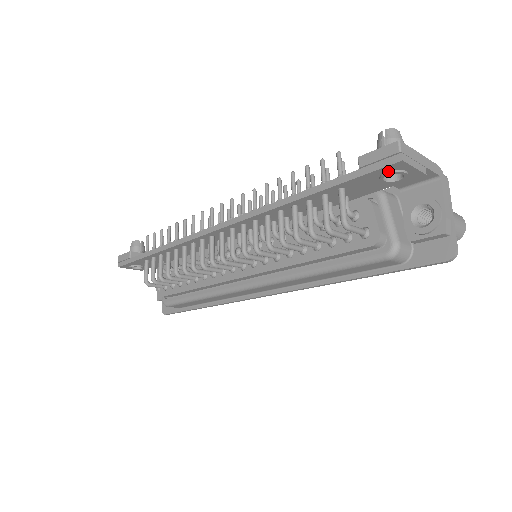
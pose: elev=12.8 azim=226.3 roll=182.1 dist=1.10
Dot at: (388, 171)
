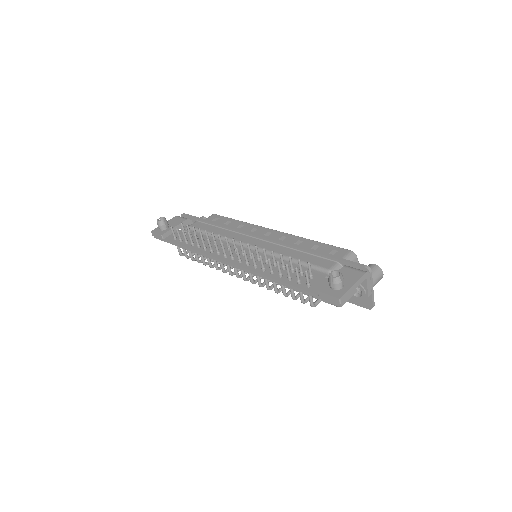
Dot at: occluded
